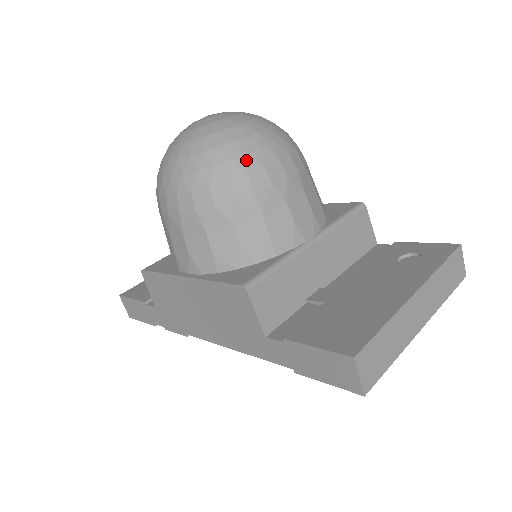
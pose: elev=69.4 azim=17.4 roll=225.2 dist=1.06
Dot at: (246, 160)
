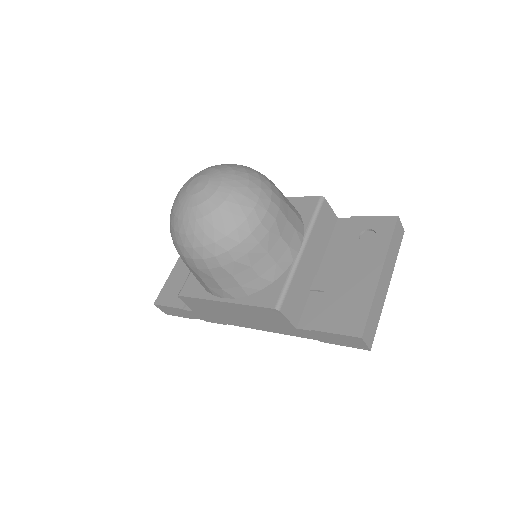
Dot at: (247, 223)
